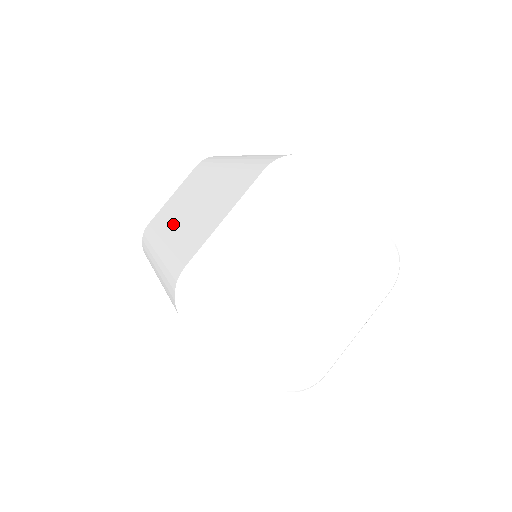
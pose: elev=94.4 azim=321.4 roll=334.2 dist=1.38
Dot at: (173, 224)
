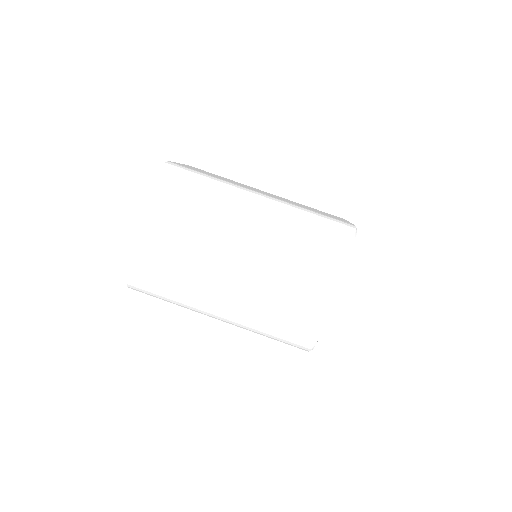
Dot at: (224, 283)
